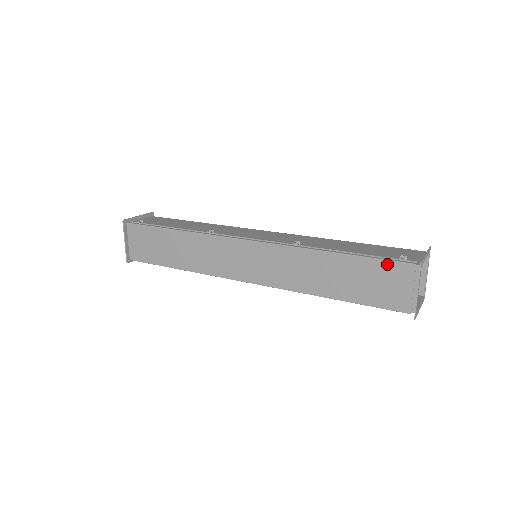
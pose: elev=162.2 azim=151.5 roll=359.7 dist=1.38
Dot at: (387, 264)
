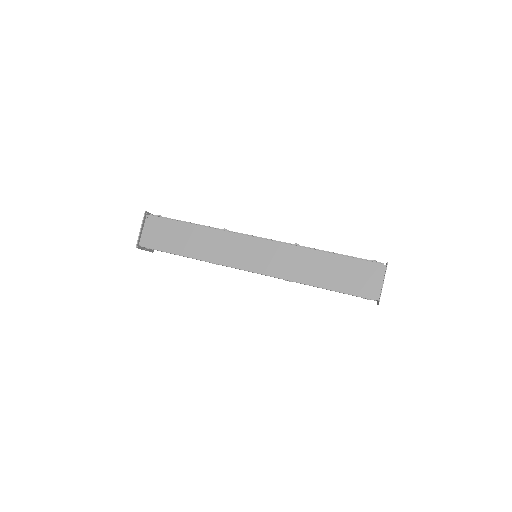
Dot at: (364, 263)
